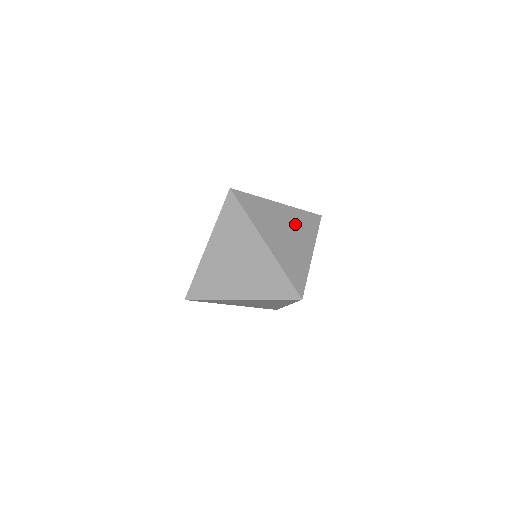
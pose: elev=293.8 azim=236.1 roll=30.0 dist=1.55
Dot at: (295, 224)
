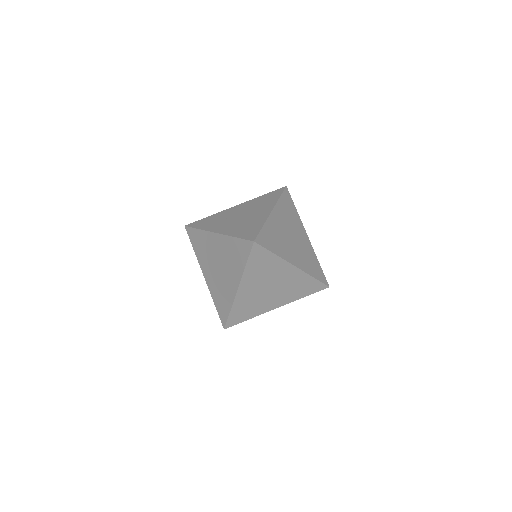
Dot at: (304, 250)
